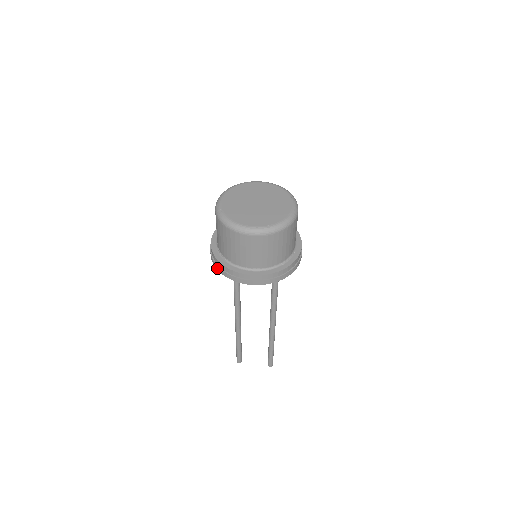
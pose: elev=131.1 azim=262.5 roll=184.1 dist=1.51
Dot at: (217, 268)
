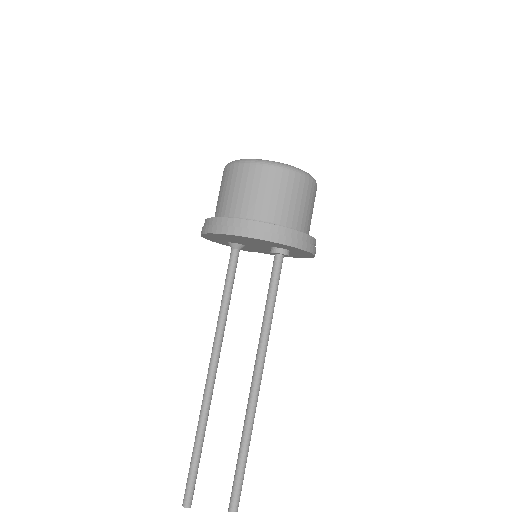
Dot at: (201, 232)
